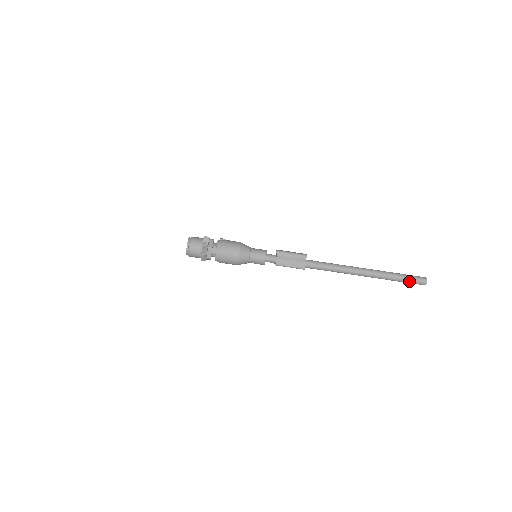
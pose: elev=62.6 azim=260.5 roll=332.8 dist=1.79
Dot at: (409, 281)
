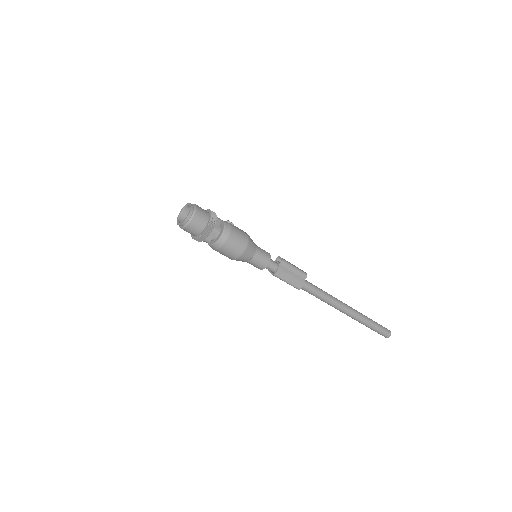
Dot at: (378, 331)
